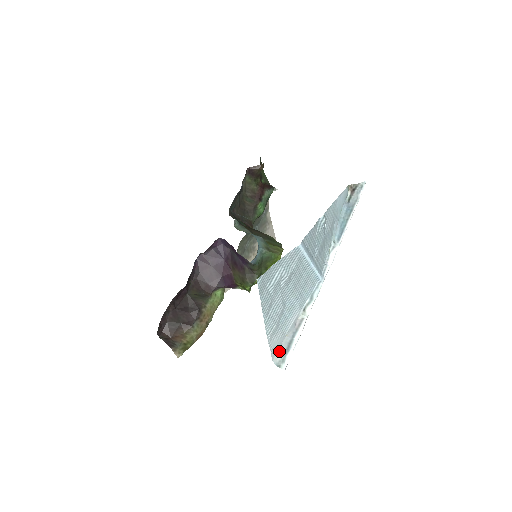
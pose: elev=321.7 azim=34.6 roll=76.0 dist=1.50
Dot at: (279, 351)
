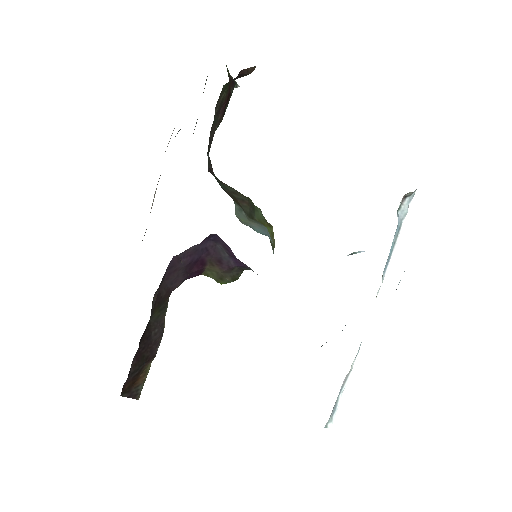
Dot at: (331, 416)
